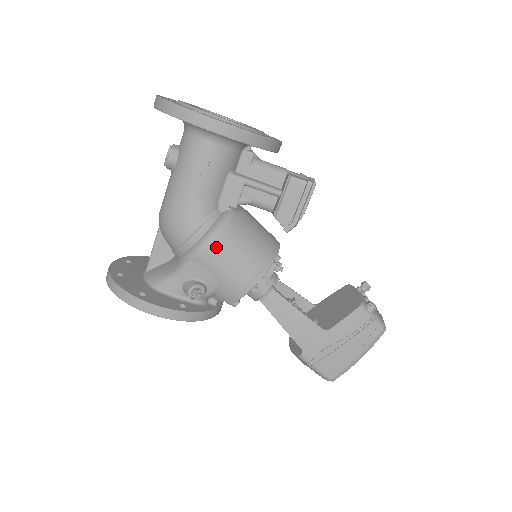
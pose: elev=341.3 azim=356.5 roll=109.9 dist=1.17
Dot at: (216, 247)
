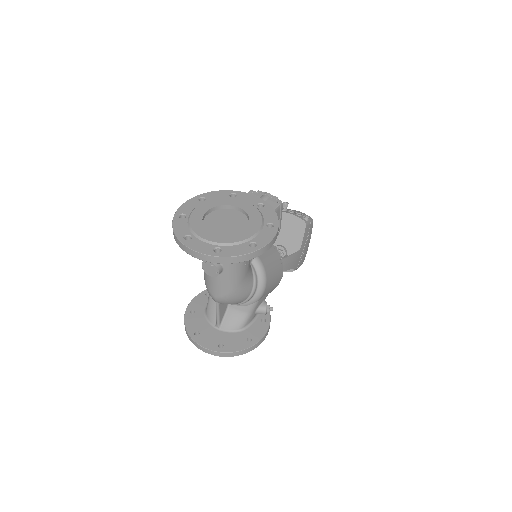
Dot at: (268, 283)
